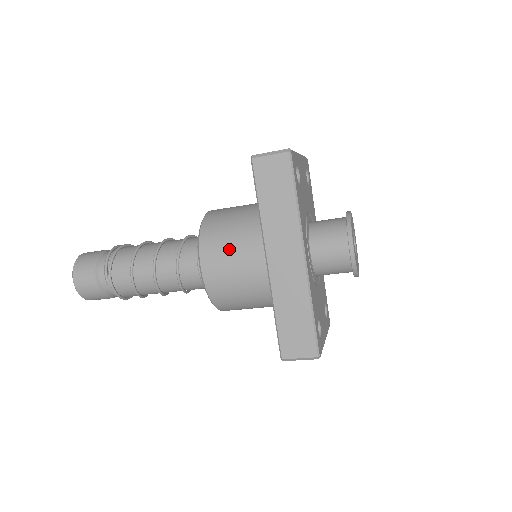
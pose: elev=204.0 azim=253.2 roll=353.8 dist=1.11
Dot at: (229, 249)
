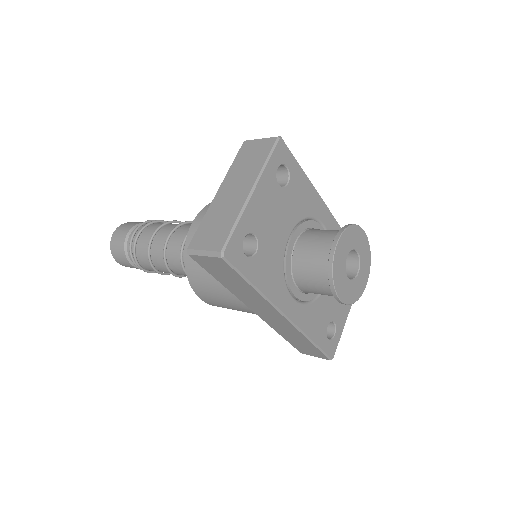
Dot at: (216, 295)
